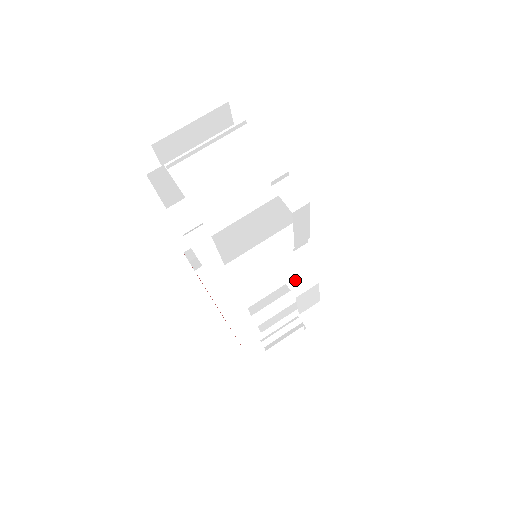
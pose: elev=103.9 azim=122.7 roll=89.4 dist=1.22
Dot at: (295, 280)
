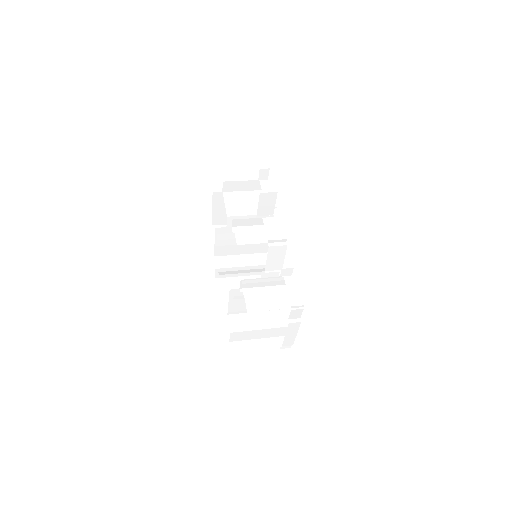
Dot at: occluded
